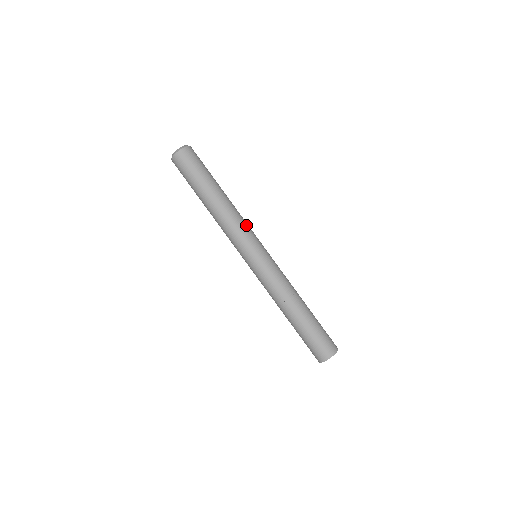
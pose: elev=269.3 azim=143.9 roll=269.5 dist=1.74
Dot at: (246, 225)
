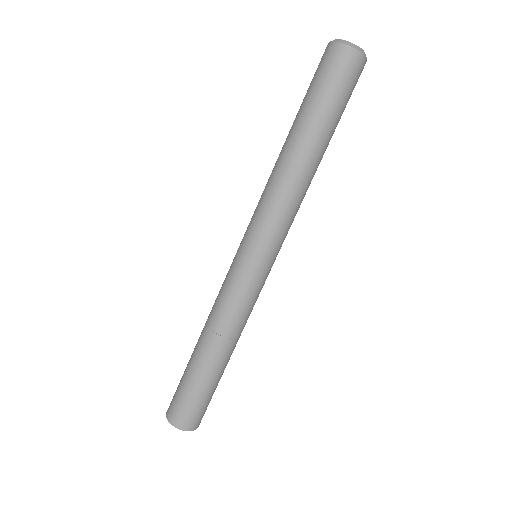
Dot at: occluded
